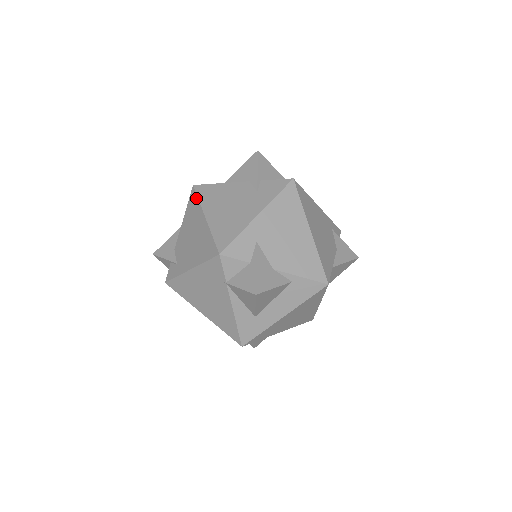
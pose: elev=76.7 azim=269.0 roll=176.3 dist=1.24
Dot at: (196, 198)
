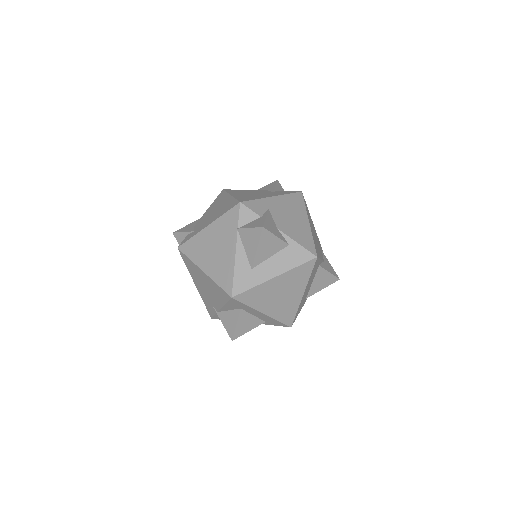
Dot at: (224, 192)
